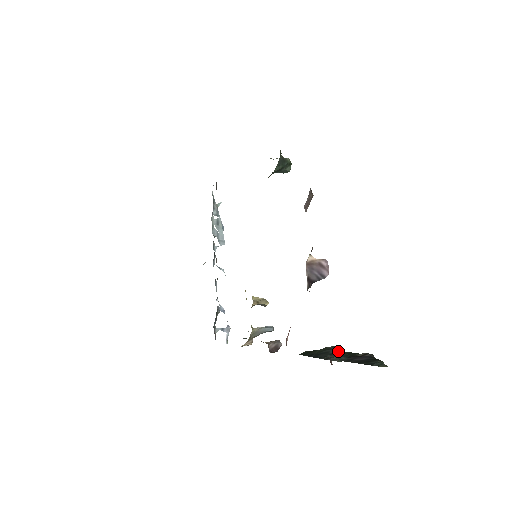
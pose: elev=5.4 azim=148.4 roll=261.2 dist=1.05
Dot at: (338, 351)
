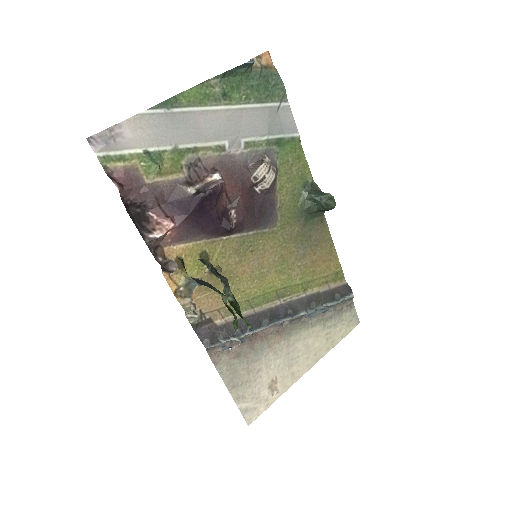
Dot at: (217, 291)
